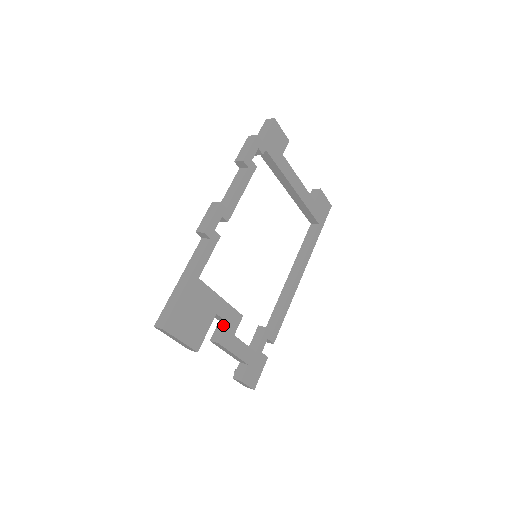
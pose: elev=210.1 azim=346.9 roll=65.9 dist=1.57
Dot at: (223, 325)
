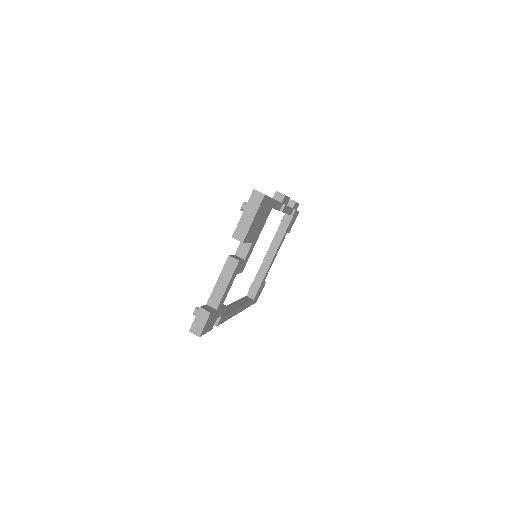
Dot at: (241, 258)
